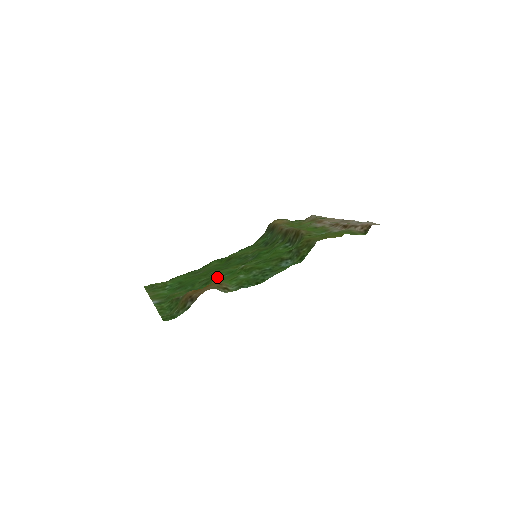
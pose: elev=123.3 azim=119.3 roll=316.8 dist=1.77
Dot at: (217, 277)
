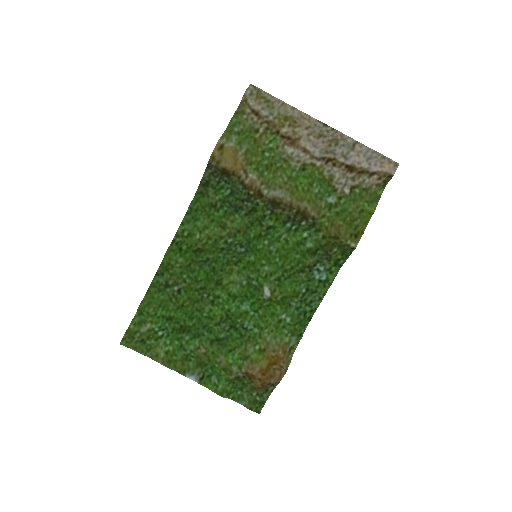
Dot at: (239, 315)
